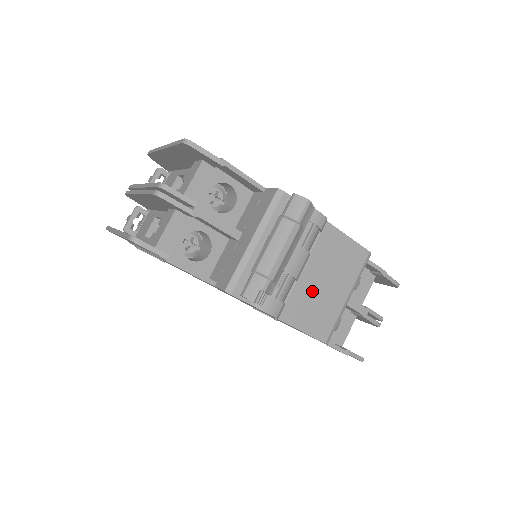
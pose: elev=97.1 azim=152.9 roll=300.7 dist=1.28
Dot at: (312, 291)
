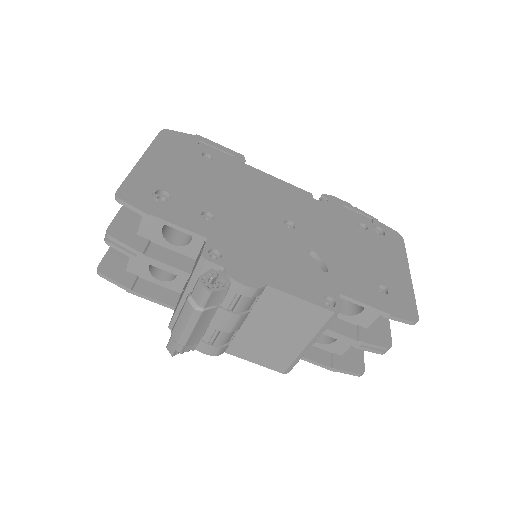
Dot at: (259, 337)
